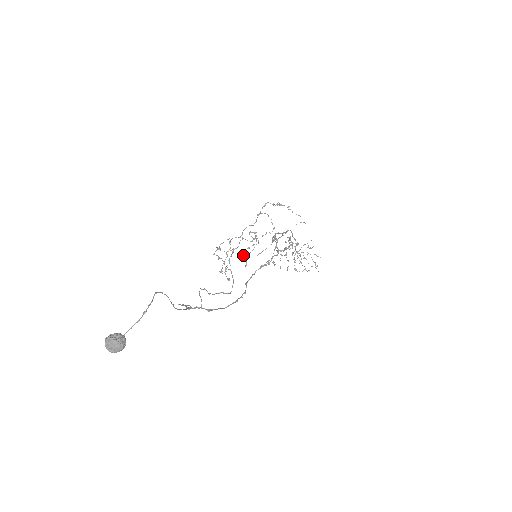
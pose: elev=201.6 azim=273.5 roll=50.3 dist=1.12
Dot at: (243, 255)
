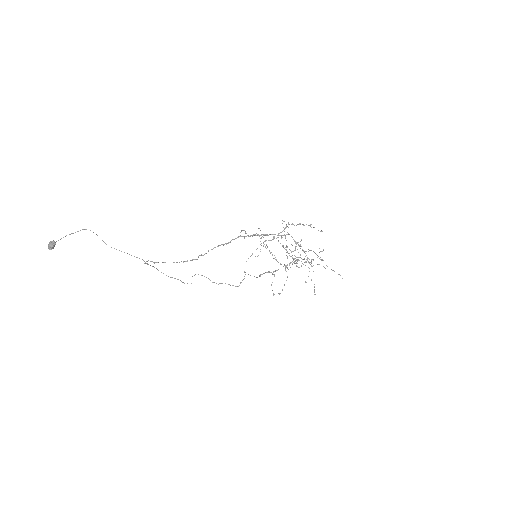
Dot at: (305, 282)
